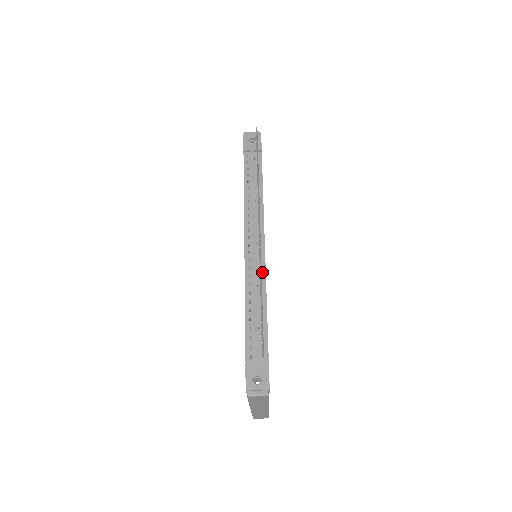
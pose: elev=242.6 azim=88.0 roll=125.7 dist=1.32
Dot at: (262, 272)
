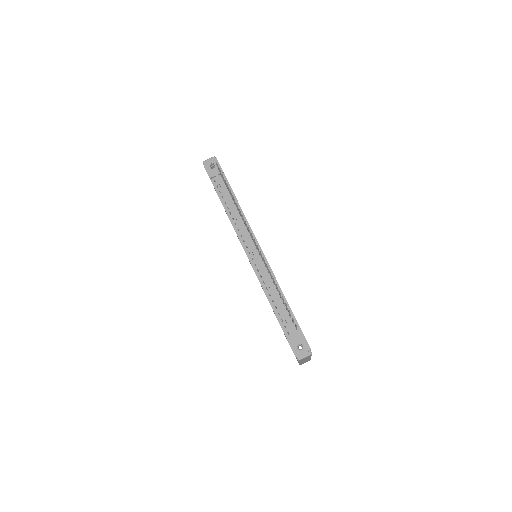
Dot at: occluded
